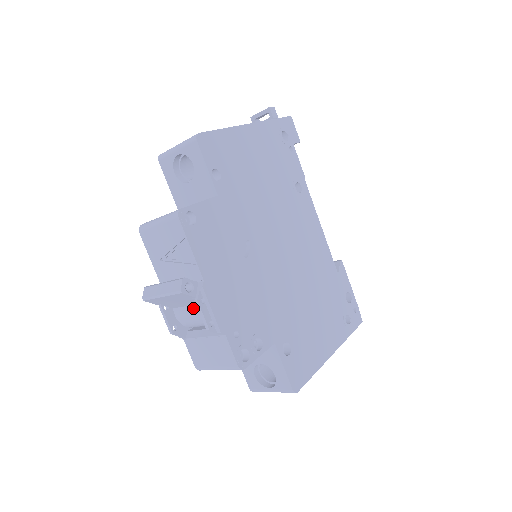
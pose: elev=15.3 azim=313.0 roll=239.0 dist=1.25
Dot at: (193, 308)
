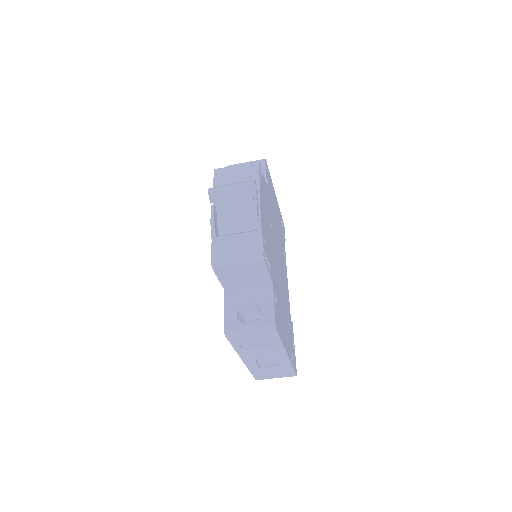
Dot at: (241, 212)
